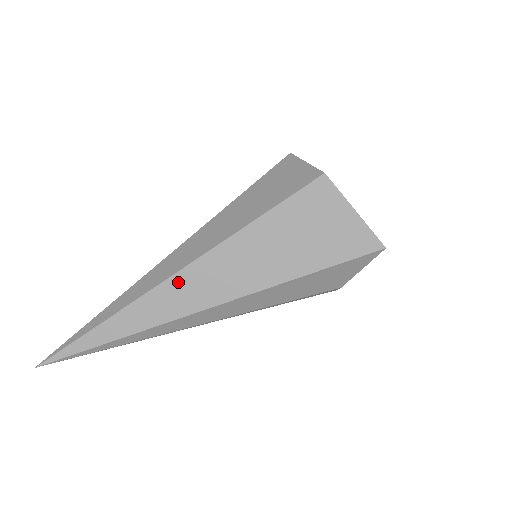
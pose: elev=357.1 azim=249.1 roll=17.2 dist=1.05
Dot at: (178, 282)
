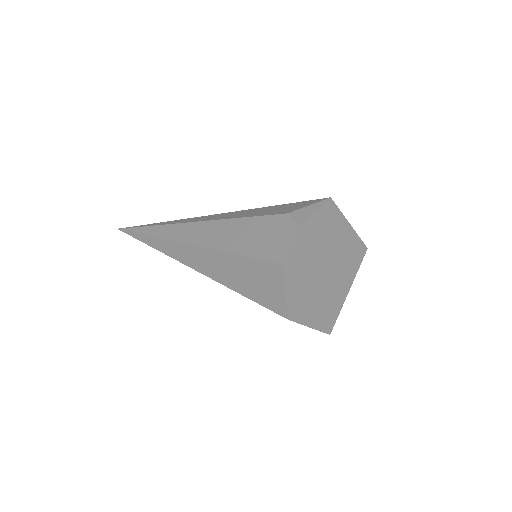
Dot at: occluded
